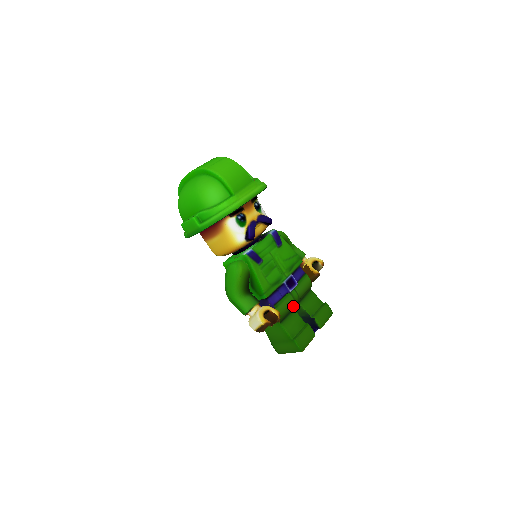
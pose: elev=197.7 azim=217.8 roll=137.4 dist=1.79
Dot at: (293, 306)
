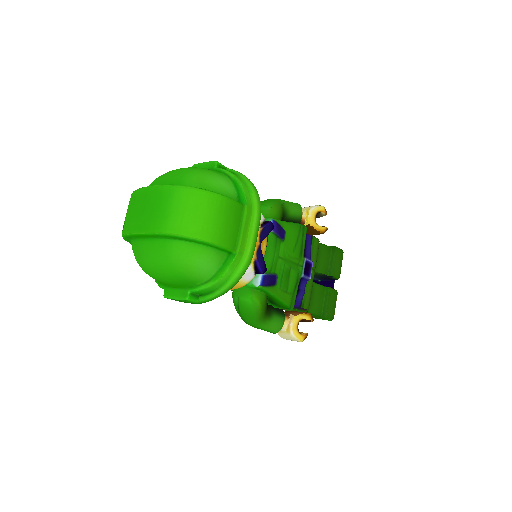
Dot at: occluded
